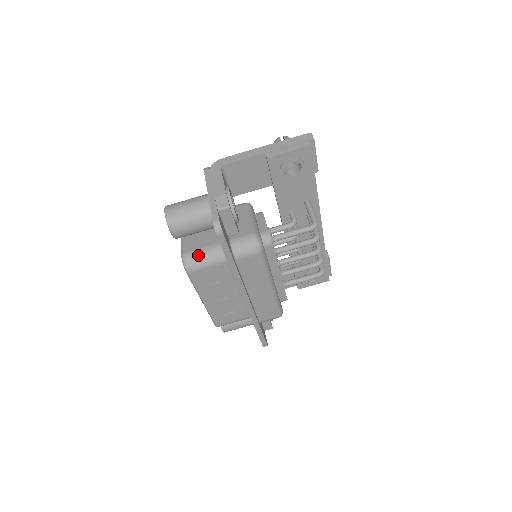
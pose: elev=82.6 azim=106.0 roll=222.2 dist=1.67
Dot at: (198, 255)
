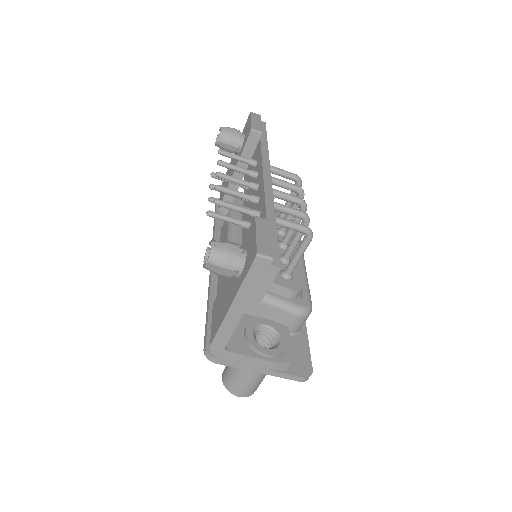
Dot at: occluded
